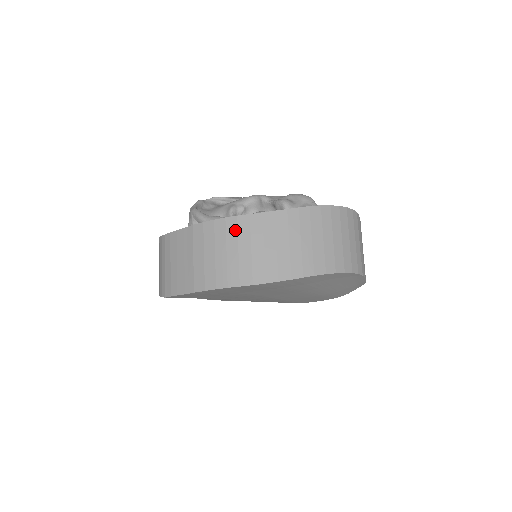
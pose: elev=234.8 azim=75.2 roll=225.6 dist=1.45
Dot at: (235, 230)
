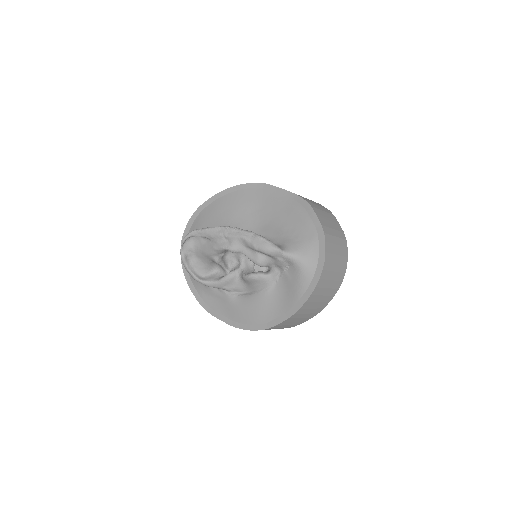
Dot at: occluded
